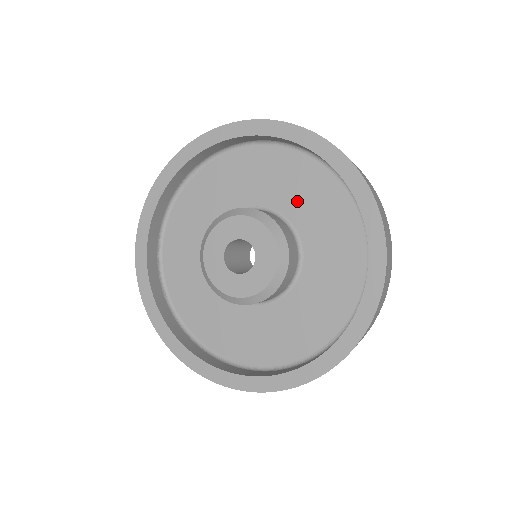
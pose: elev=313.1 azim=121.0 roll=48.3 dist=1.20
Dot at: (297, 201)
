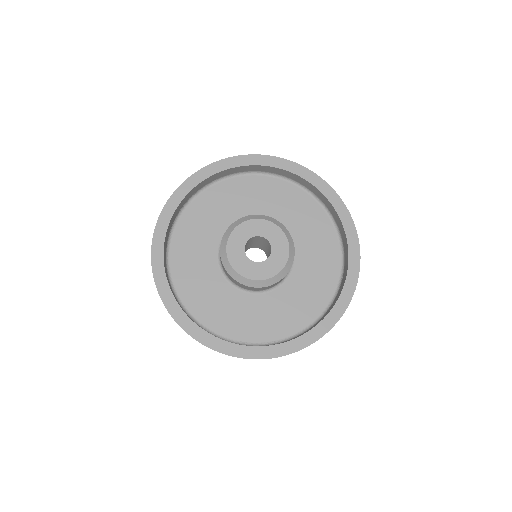
Dot at: (307, 243)
